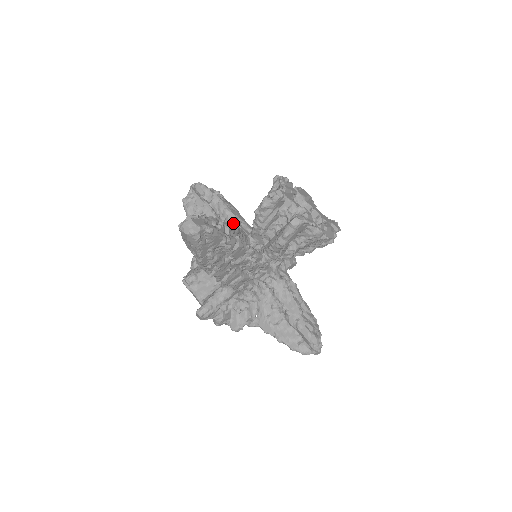
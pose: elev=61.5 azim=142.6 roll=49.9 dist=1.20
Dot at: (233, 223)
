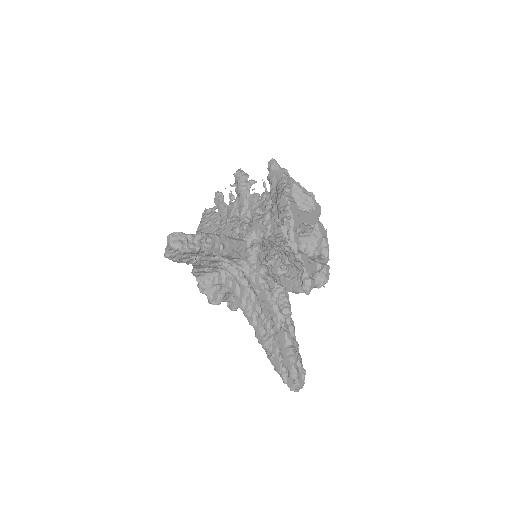
Dot at: (235, 258)
